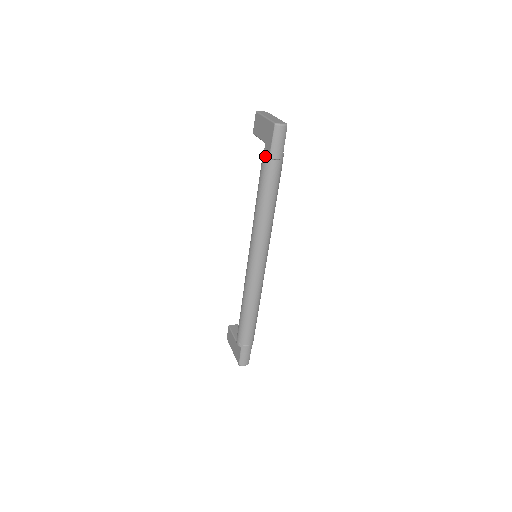
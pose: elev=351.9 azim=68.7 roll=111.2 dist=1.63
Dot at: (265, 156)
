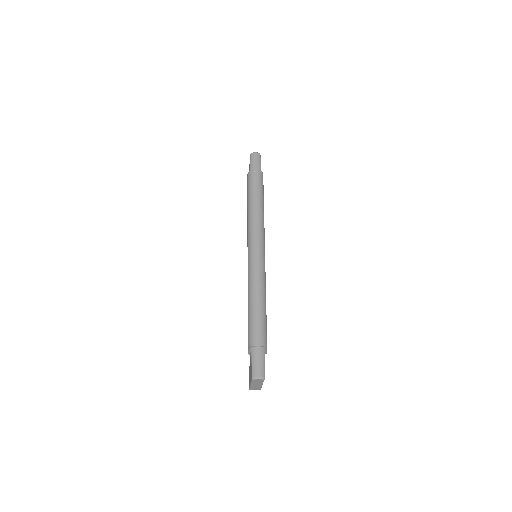
Dot at: (248, 174)
